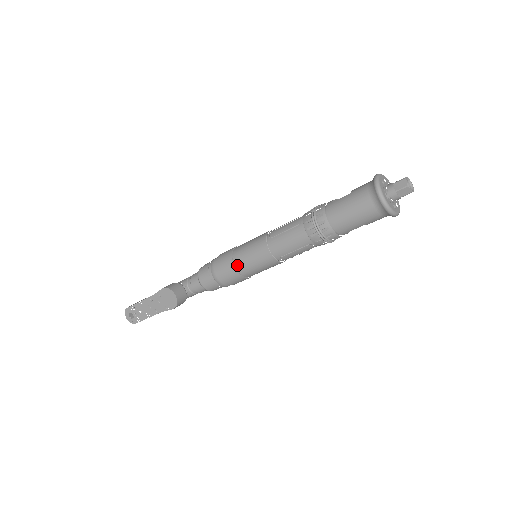
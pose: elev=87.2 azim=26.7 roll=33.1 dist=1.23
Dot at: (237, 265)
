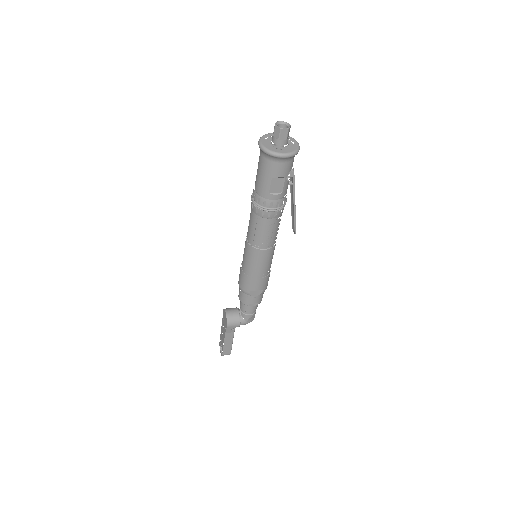
Dot at: (242, 266)
